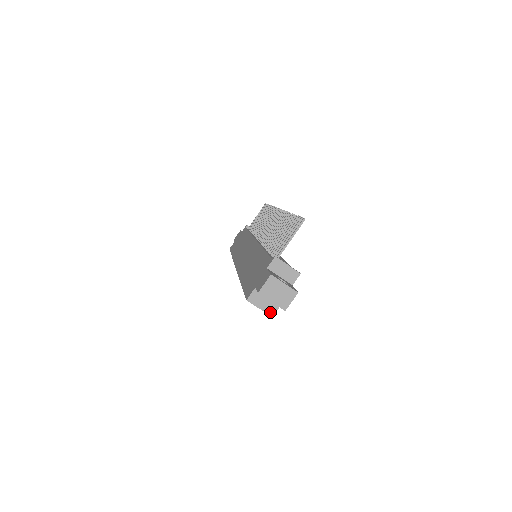
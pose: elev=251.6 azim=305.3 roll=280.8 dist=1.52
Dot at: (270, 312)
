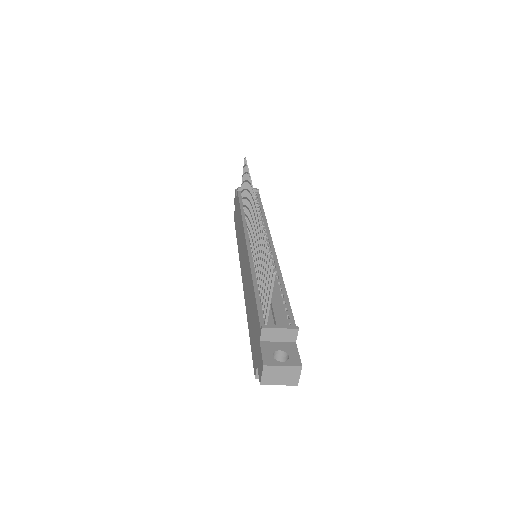
Dot at: occluded
